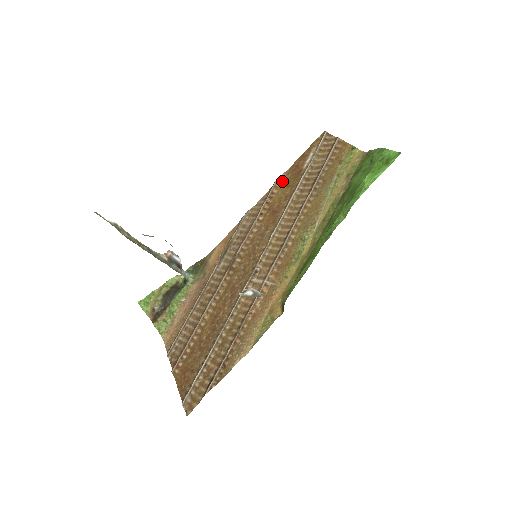
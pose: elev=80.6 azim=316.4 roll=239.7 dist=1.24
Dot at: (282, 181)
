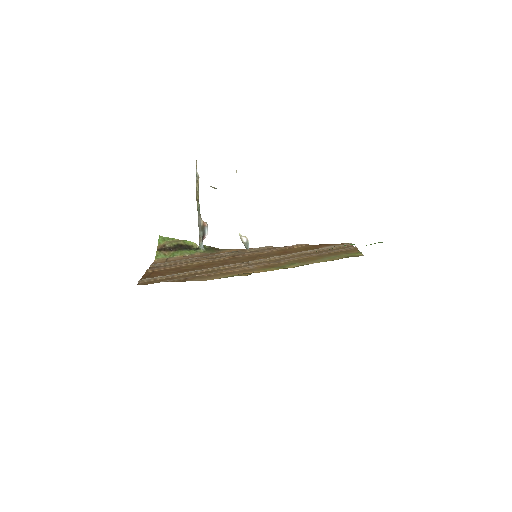
Dot at: (304, 246)
